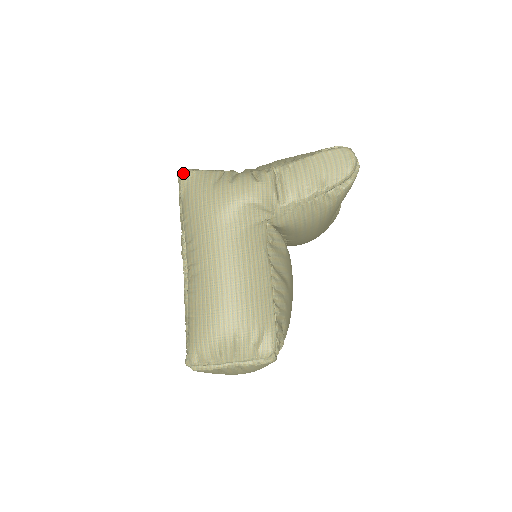
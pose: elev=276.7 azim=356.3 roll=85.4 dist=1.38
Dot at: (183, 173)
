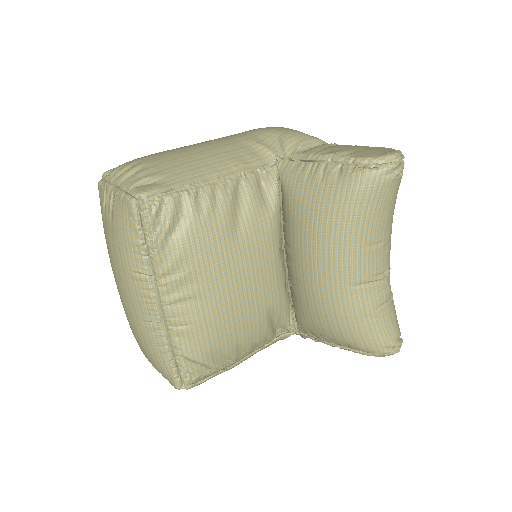
Dot at: occluded
